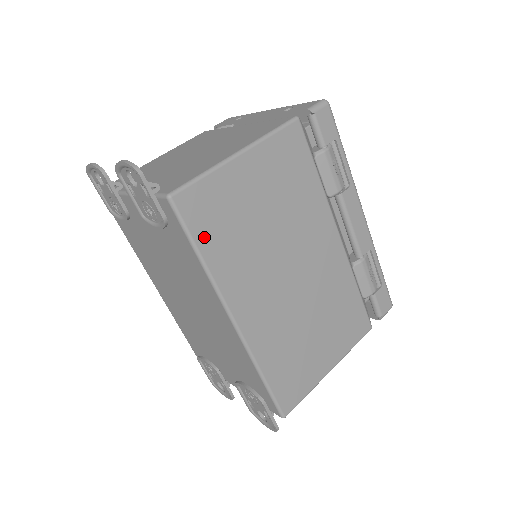
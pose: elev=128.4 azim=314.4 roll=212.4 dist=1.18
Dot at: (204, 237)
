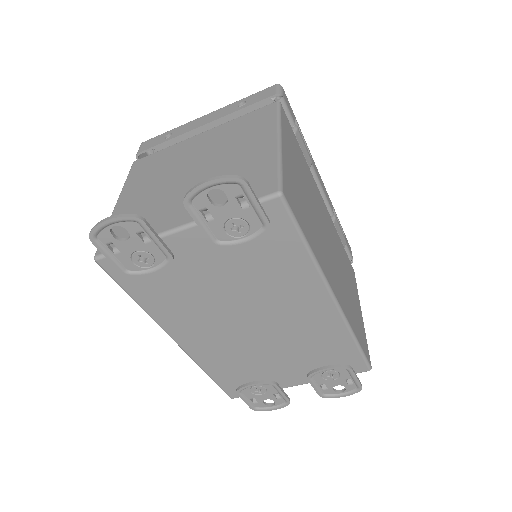
Dot at: (303, 226)
